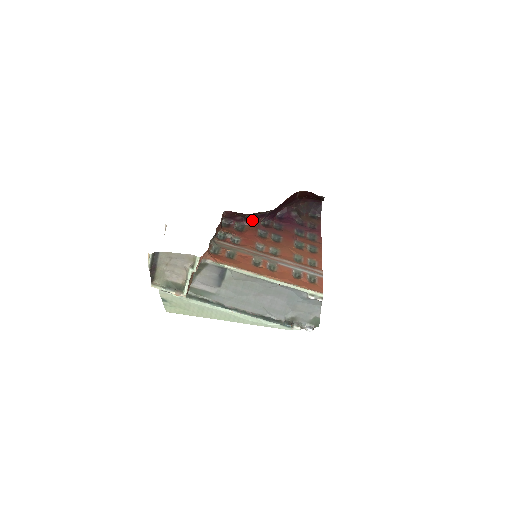
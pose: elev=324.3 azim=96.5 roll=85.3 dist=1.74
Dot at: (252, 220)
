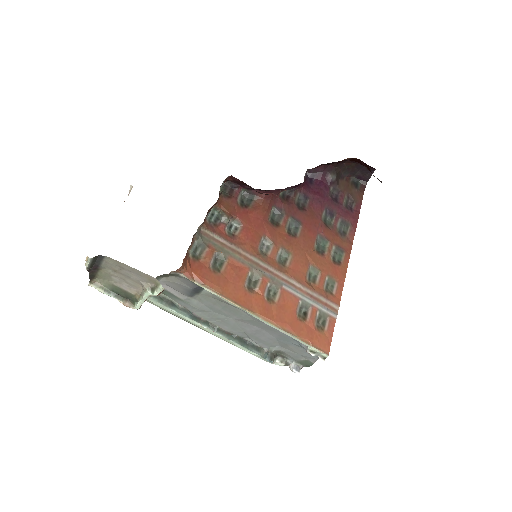
Dot at: (267, 192)
